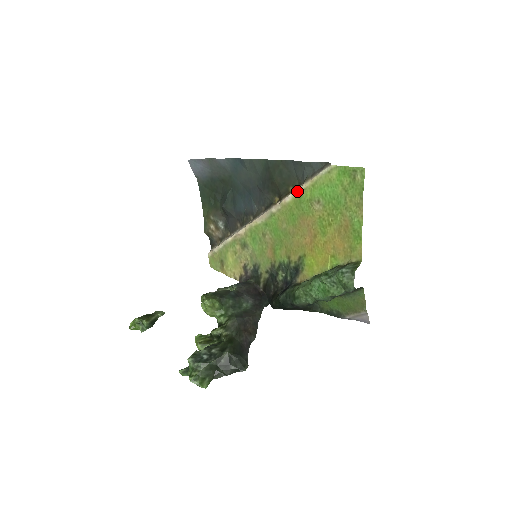
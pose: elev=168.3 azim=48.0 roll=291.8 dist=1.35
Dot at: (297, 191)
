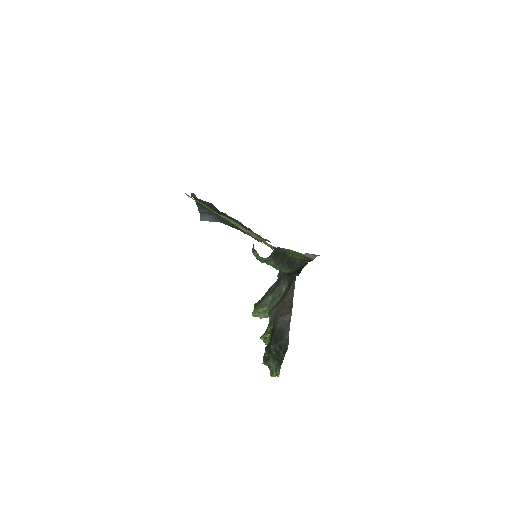
Dot at: occluded
